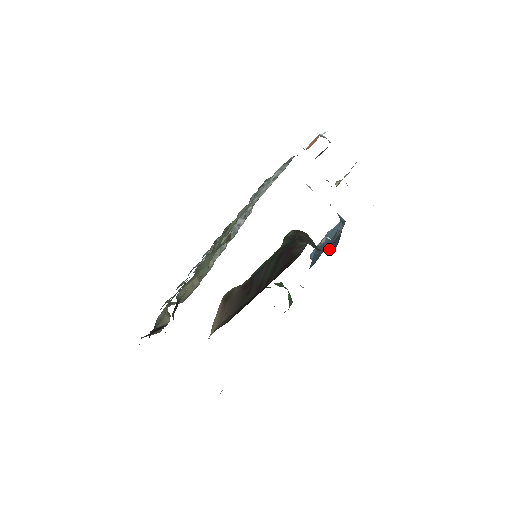
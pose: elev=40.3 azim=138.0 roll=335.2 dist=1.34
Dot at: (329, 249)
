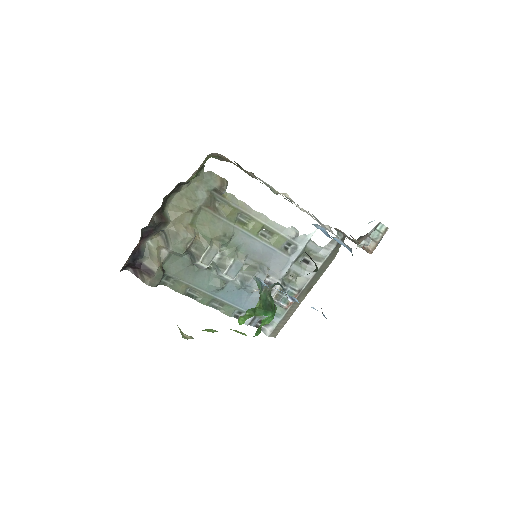
Dot at: occluded
